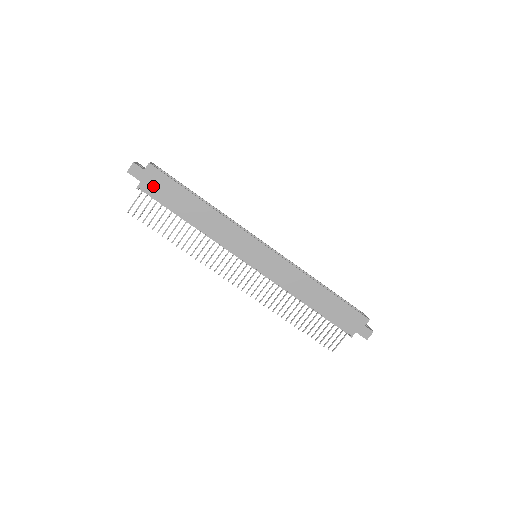
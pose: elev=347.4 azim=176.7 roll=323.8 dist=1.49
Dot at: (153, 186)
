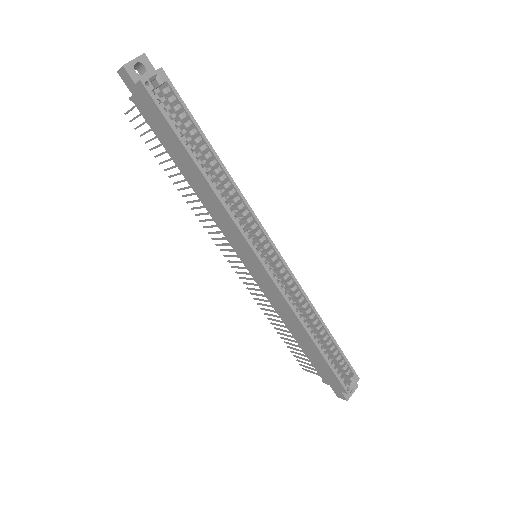
Dot at: (146, 110)
